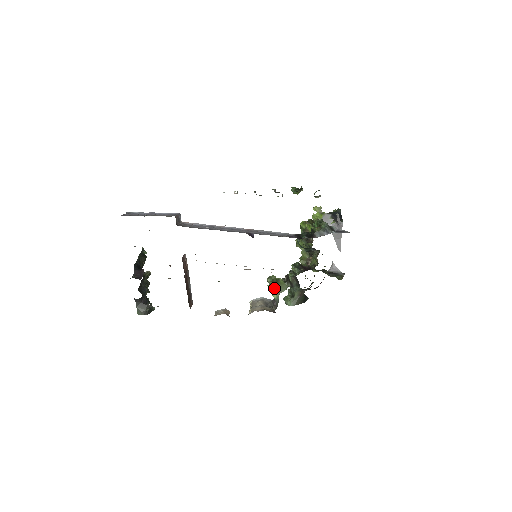
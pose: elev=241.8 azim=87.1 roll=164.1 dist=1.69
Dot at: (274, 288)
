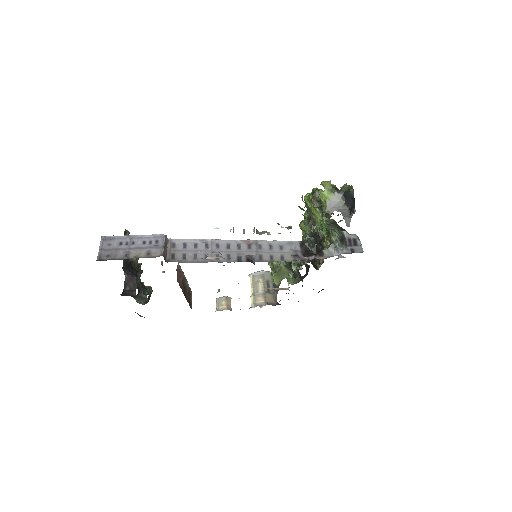
Dot at: (276, 277)
